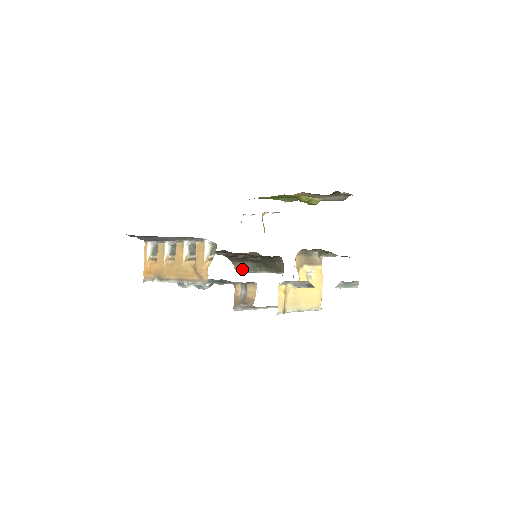
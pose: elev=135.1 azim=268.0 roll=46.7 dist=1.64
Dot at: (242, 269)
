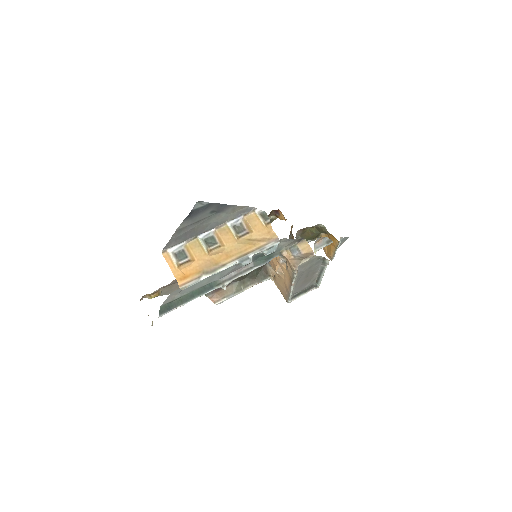
Dot at: (223, 297)
